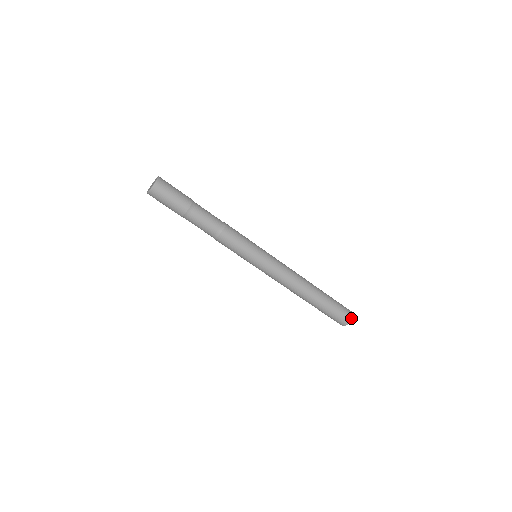
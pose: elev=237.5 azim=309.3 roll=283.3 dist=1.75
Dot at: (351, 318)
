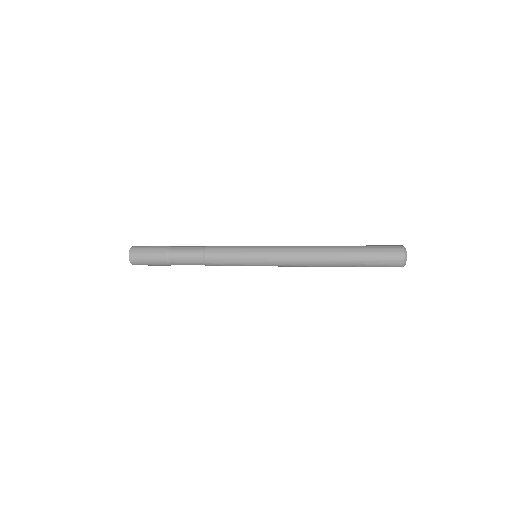
Dot at: occluded
